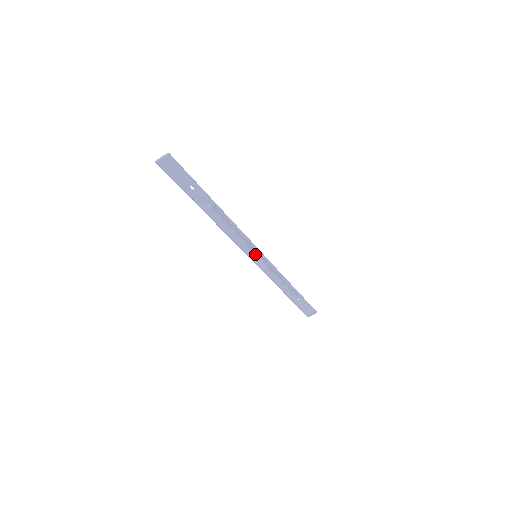
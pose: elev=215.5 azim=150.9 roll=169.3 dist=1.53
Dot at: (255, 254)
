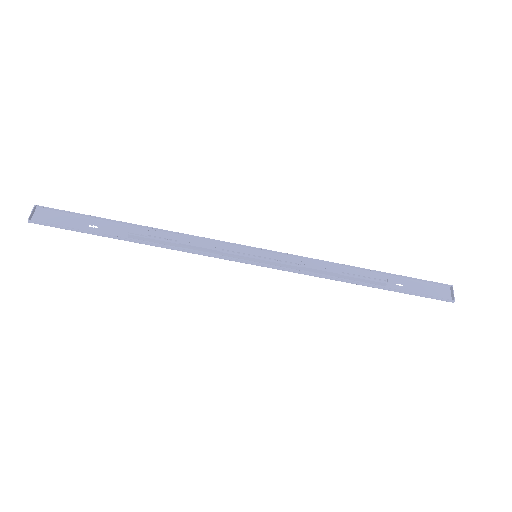
Dot at: (247, 249)
